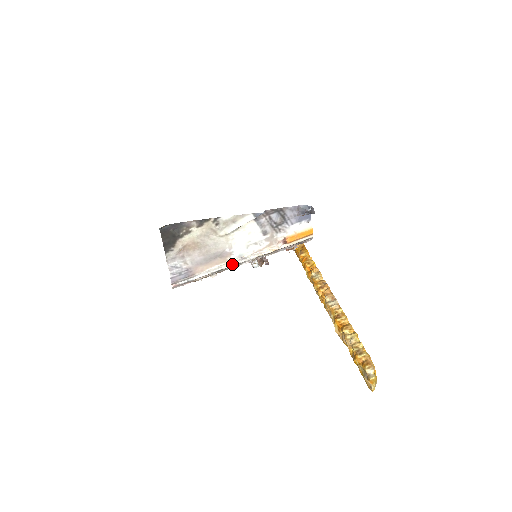
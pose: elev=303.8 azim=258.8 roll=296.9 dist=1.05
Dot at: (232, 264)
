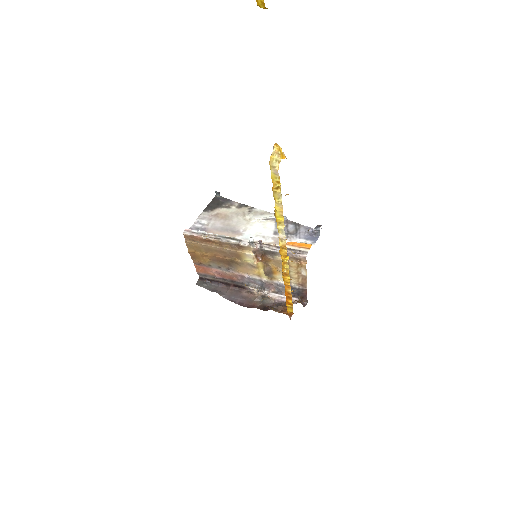
Dot at: (236, 238)
